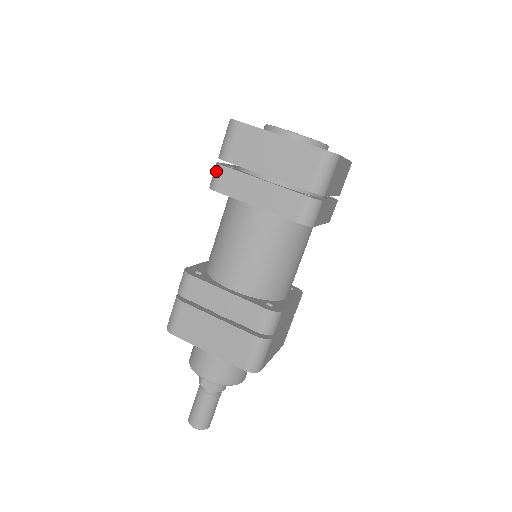
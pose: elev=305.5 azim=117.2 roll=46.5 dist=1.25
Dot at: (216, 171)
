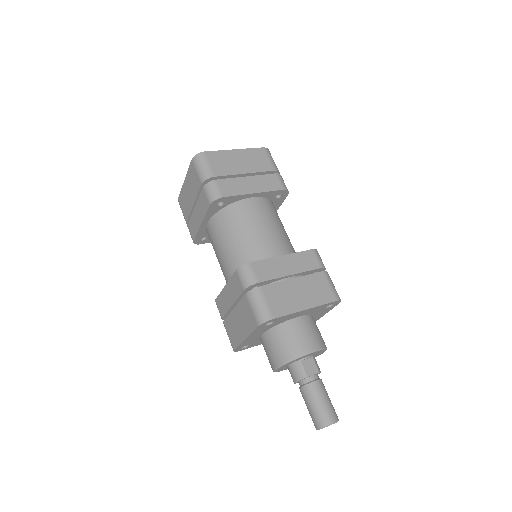
Dot at: (212, 186)
